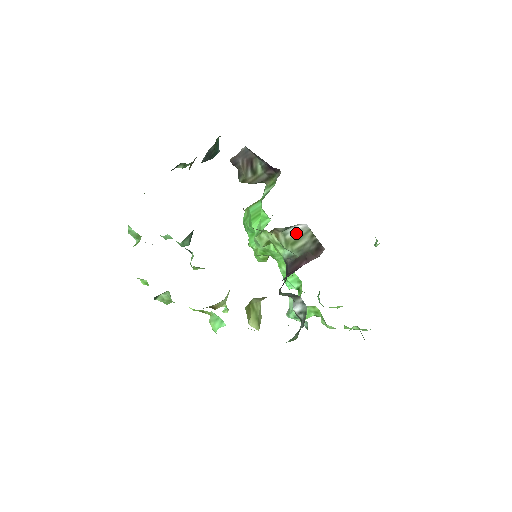
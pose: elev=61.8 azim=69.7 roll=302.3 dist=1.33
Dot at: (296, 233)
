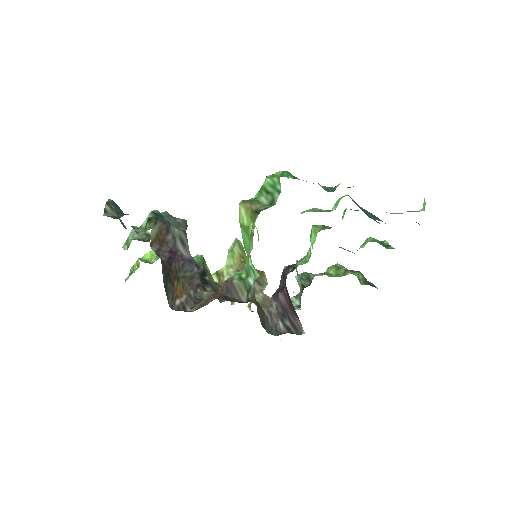
Dot at: occluded
